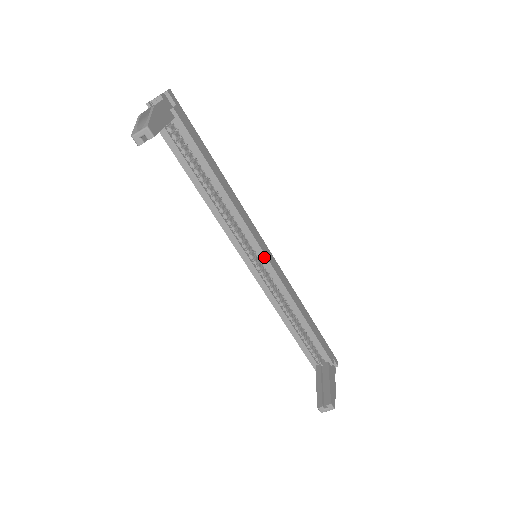
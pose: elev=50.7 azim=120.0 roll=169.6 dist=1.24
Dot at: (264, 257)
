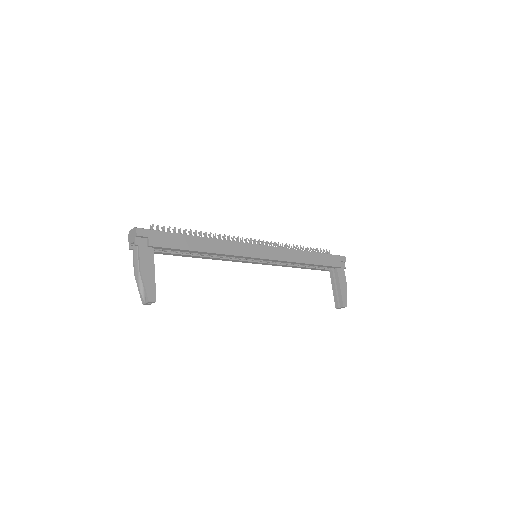
Dot at: (262, 259)
